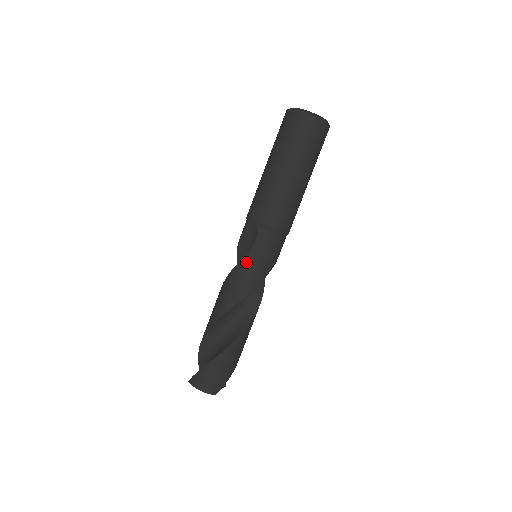
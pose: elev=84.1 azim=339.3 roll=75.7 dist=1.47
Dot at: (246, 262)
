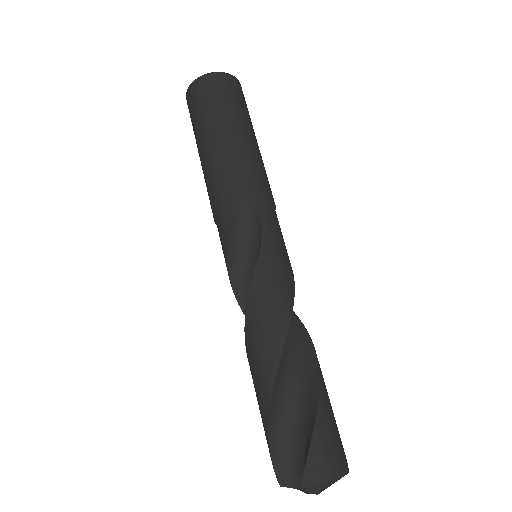
Dot at: (267, 252)
